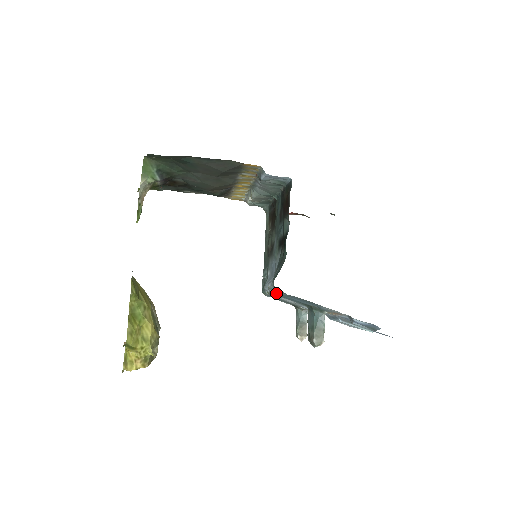
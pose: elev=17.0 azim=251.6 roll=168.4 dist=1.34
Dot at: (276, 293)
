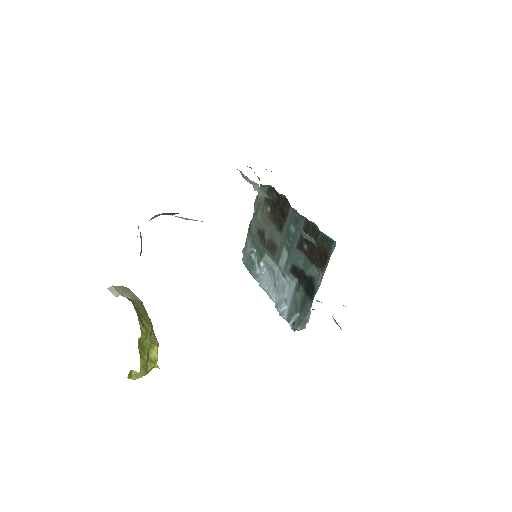
Dot at: occluded
